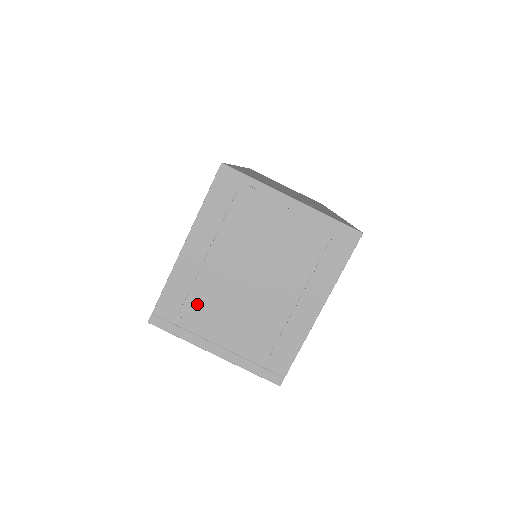
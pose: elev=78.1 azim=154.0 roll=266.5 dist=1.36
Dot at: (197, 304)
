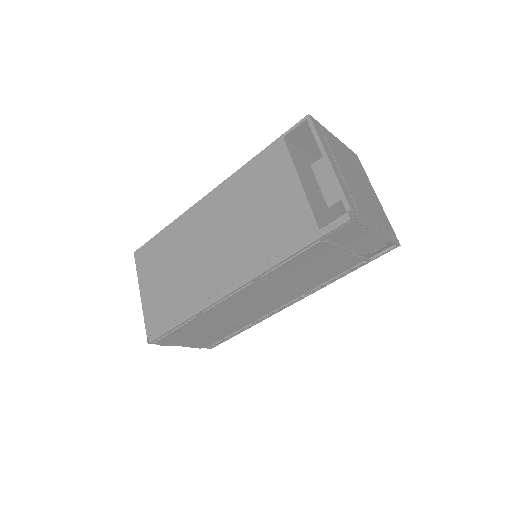
Dot at: (356, 199)
